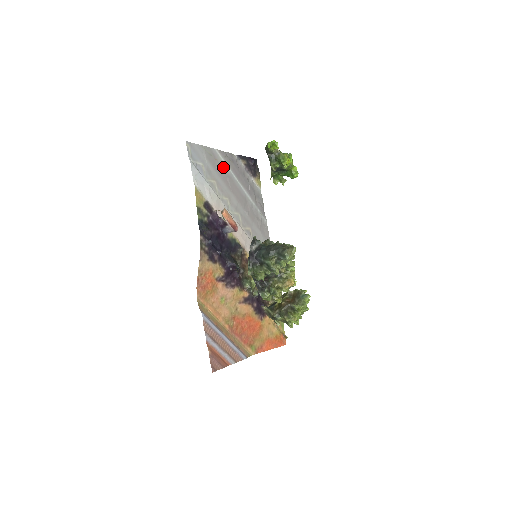
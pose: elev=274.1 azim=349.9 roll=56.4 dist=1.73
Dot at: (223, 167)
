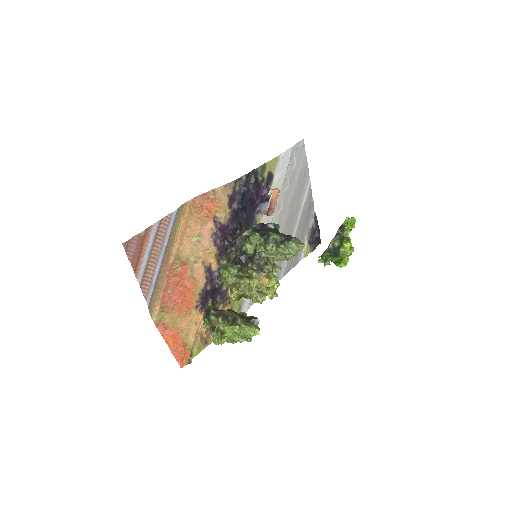
Dot at: (302, 195)
